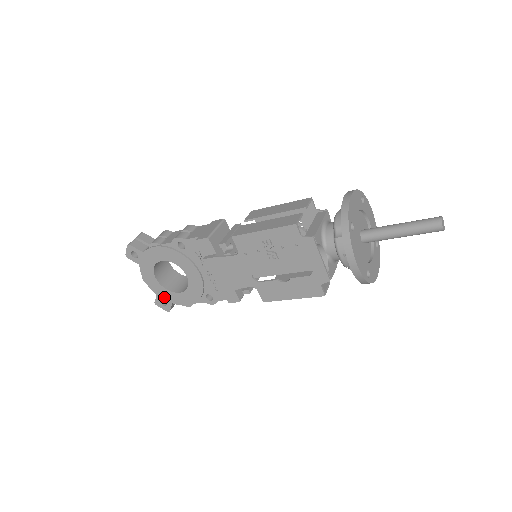
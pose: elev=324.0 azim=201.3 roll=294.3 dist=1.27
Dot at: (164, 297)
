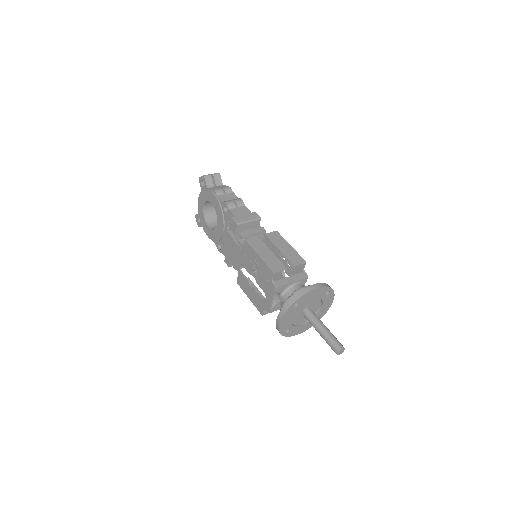
Dot at: (201, 219)
